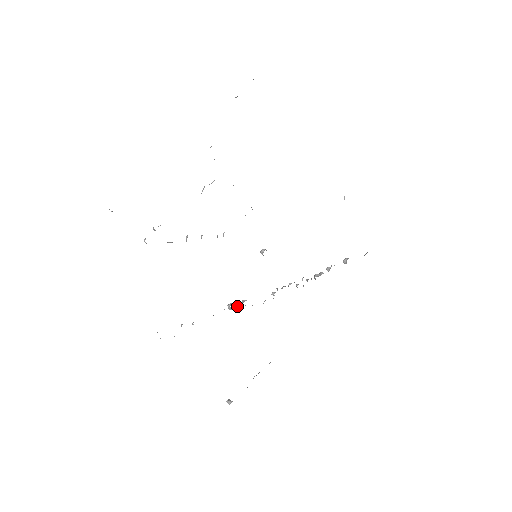
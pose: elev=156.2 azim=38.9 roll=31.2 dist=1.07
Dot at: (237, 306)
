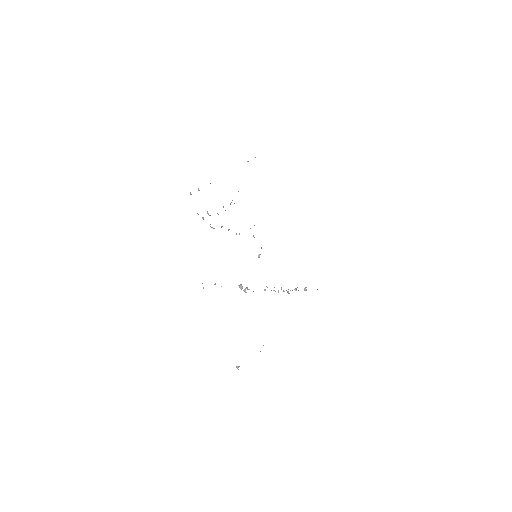
Dot at: (245, 288)
